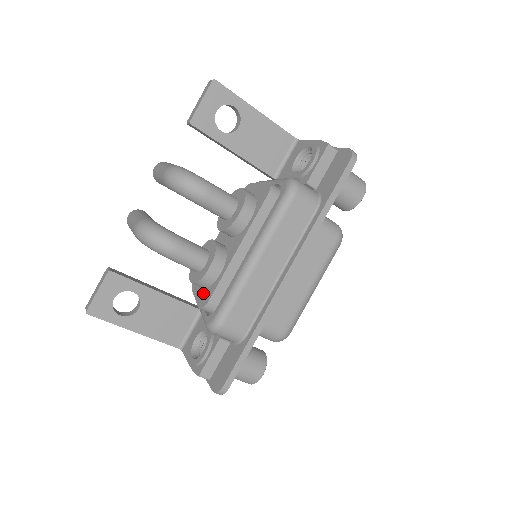
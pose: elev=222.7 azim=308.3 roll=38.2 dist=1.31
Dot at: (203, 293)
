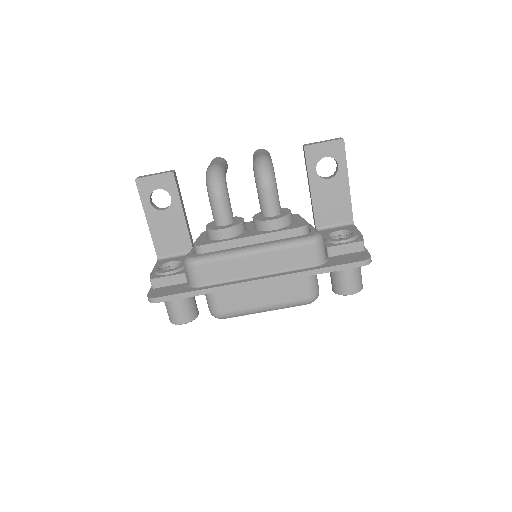
Dot at: (205, 239)
